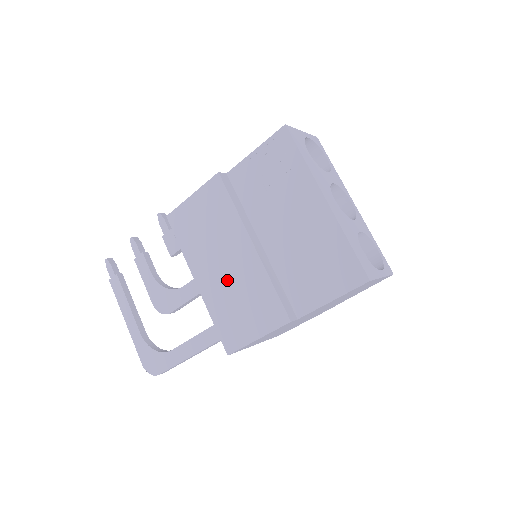
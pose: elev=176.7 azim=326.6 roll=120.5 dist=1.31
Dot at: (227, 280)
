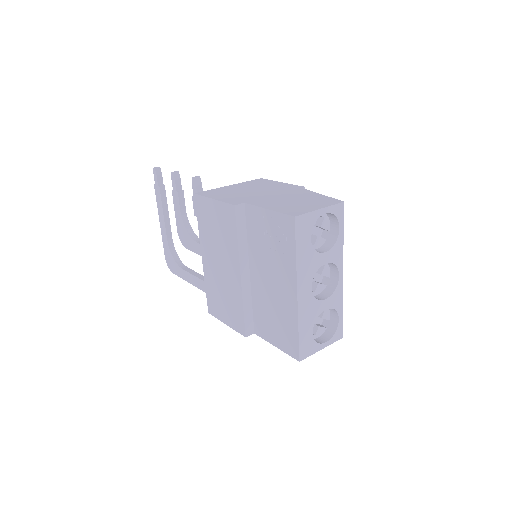
Dot at: (219, 277)
